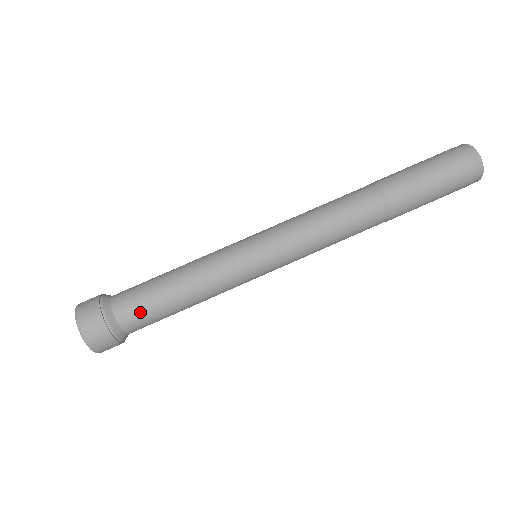
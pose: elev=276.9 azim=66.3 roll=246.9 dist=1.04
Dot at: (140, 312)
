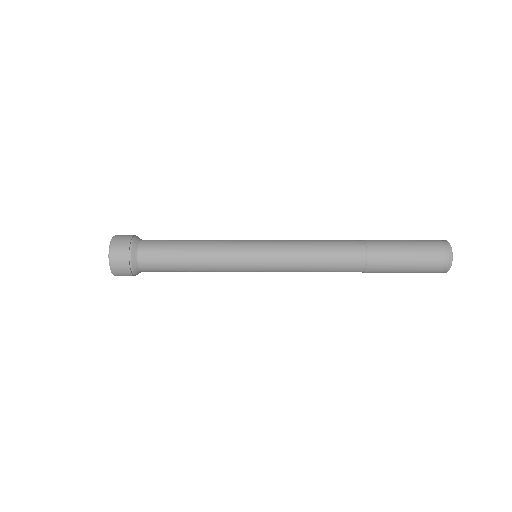
Dot at: (156, 257)
